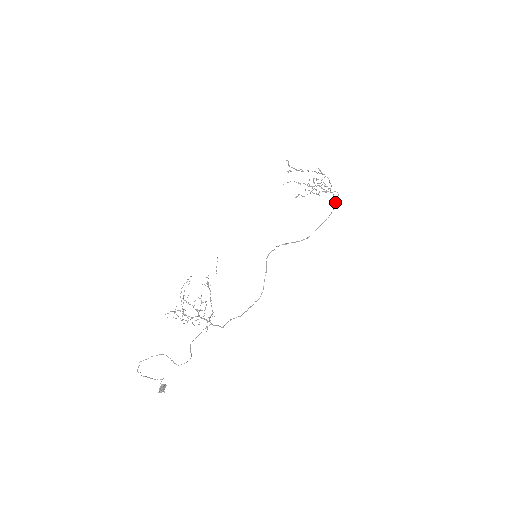
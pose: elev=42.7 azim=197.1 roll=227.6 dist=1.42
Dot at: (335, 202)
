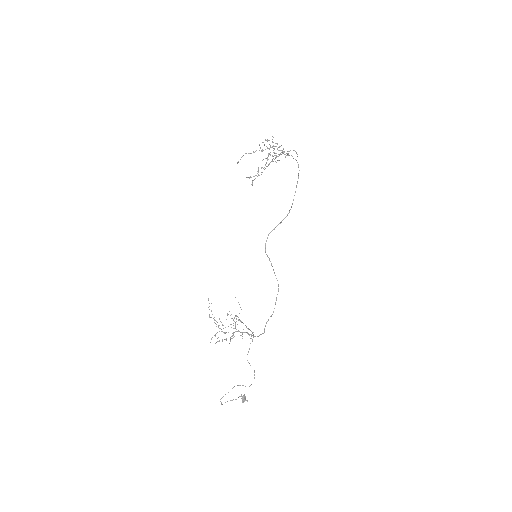
Dot at: occluded
